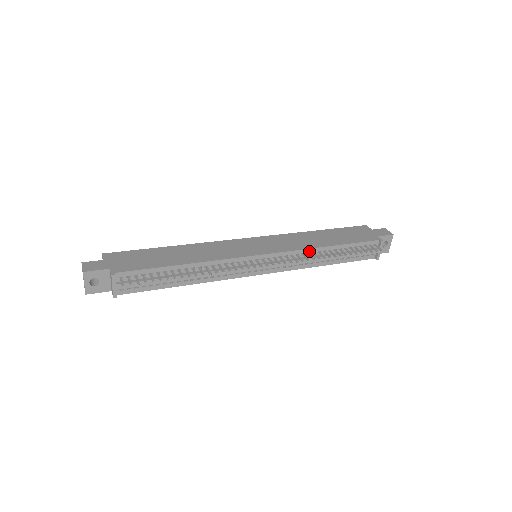
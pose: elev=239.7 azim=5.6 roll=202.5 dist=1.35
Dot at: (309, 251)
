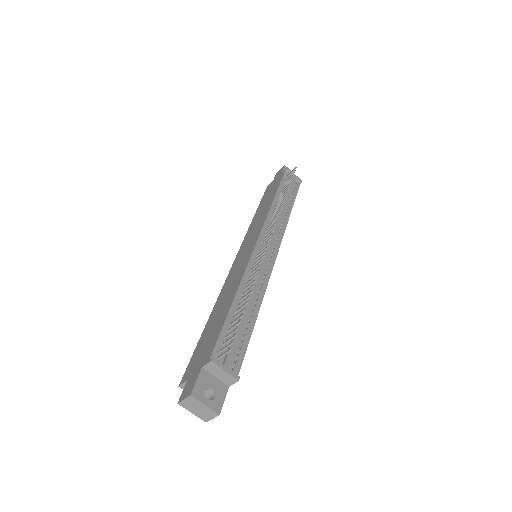
Dot at: (271, 212)
